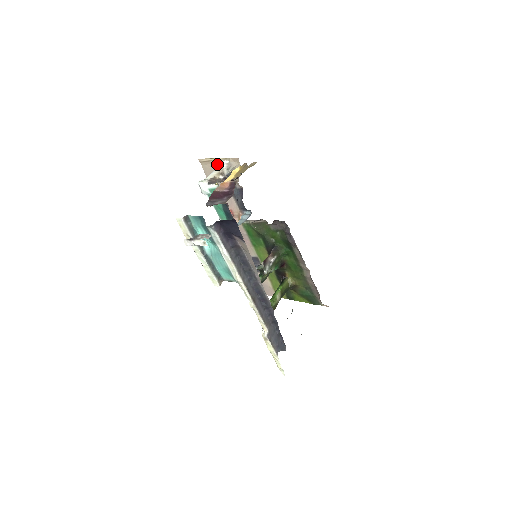
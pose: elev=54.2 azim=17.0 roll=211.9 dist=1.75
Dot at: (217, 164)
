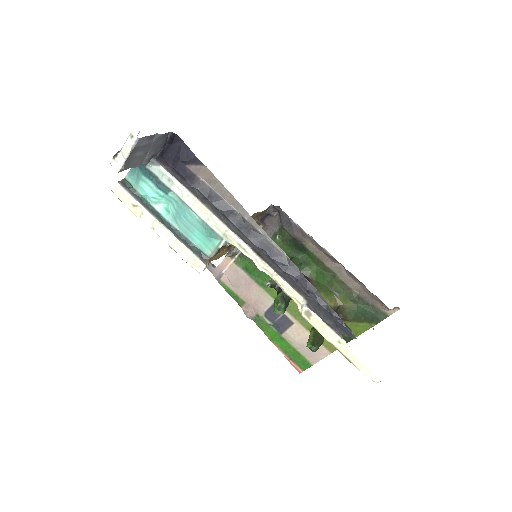
Dot at: occluded
